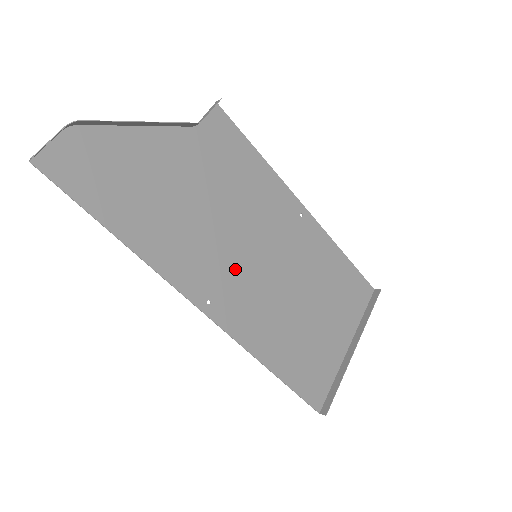
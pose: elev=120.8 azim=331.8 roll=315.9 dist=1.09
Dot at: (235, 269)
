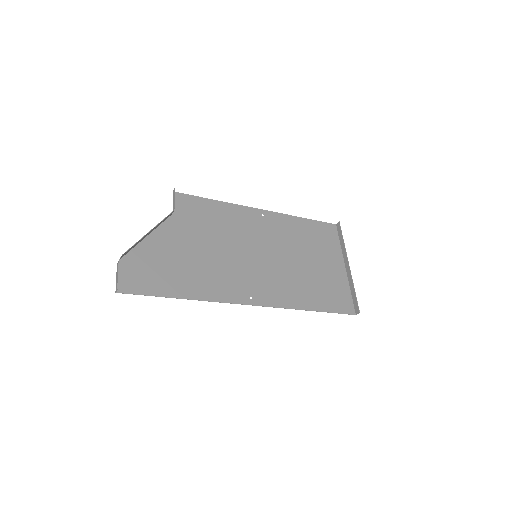
Dot at: (251, 271)
